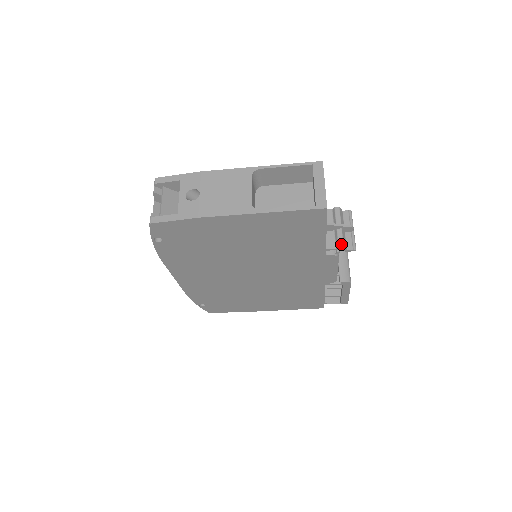
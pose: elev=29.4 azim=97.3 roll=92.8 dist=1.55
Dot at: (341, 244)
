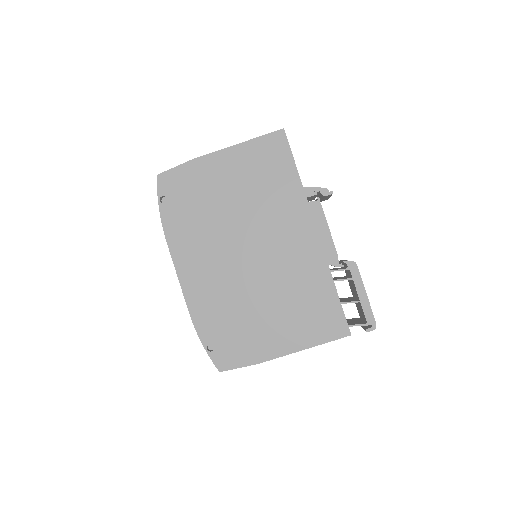
Dot at: (317, 189)
